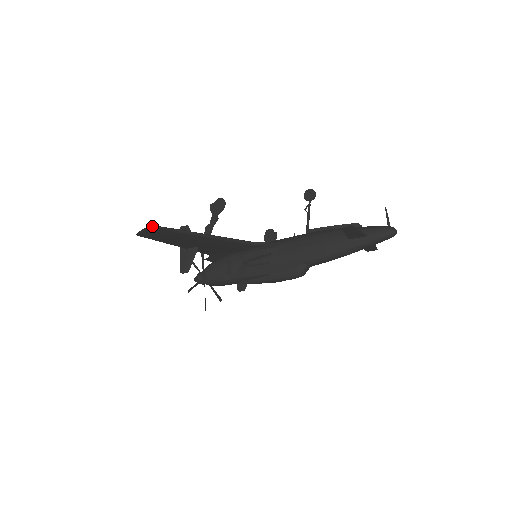
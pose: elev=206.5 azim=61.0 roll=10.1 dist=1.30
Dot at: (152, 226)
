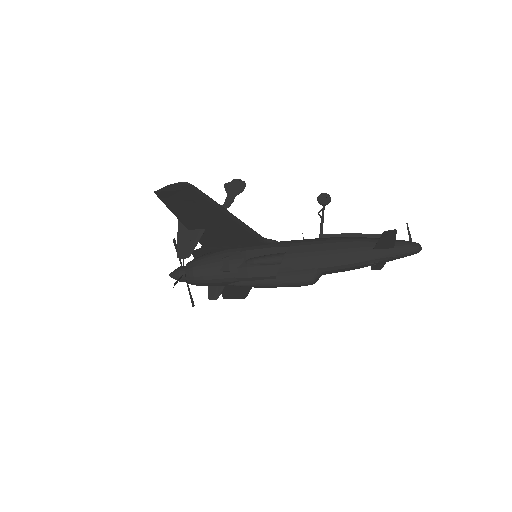
Dot at: (186, 182)
